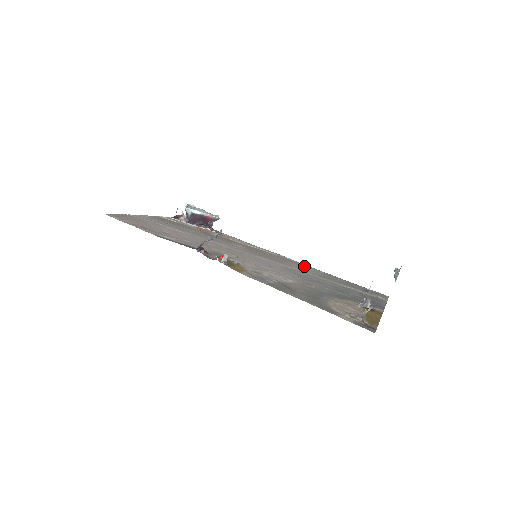
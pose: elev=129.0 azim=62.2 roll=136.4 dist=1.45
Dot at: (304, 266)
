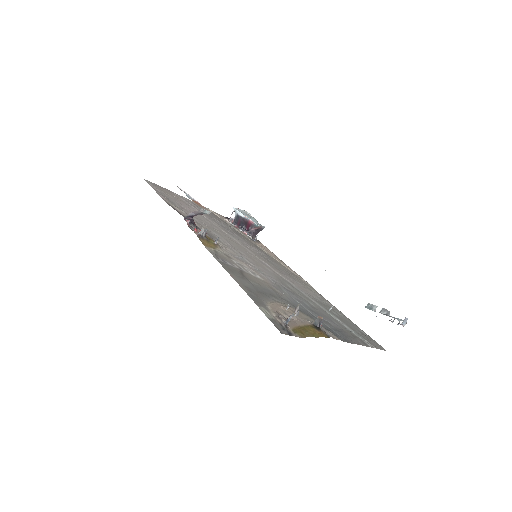
Dot at: (313, 291)
